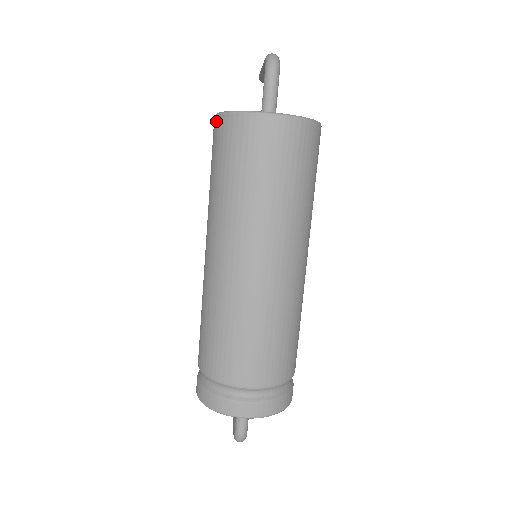
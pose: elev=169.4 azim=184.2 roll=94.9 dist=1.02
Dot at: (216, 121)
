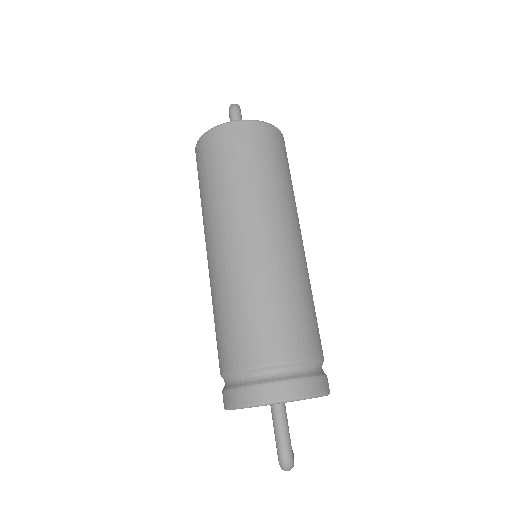
Dot at: (196, 151)
